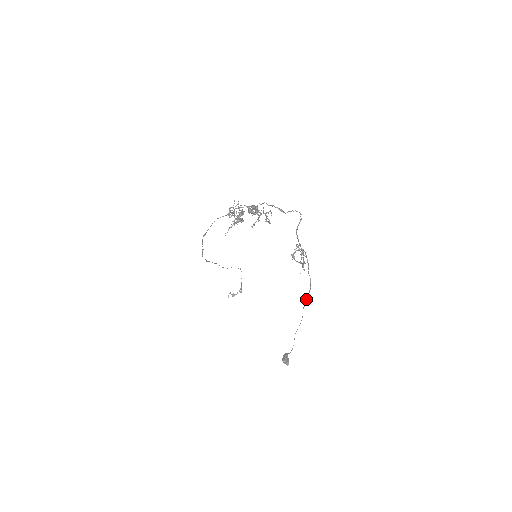
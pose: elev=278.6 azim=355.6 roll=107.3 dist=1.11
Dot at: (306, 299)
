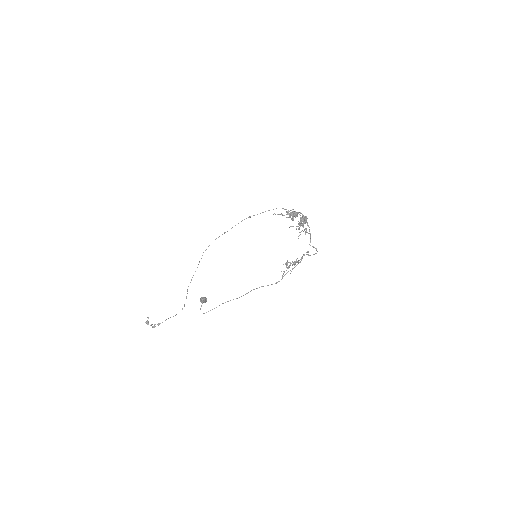
Dot at: (263, 286)
